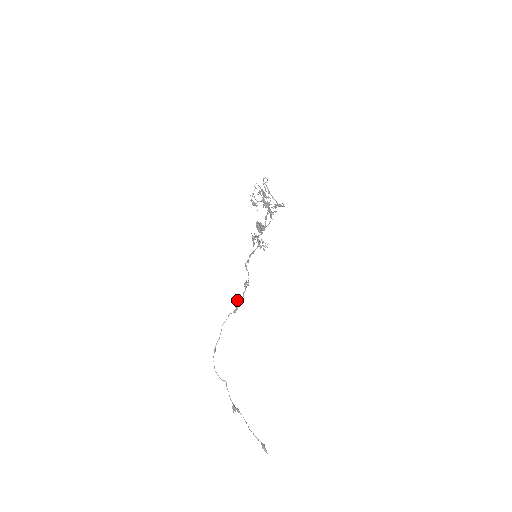
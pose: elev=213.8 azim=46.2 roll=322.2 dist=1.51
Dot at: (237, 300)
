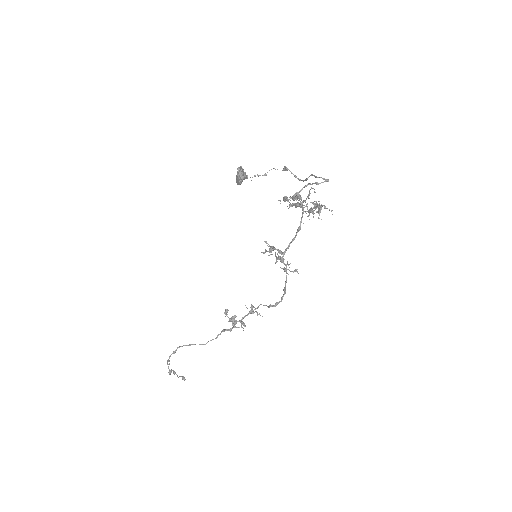
Dot at: occluded
